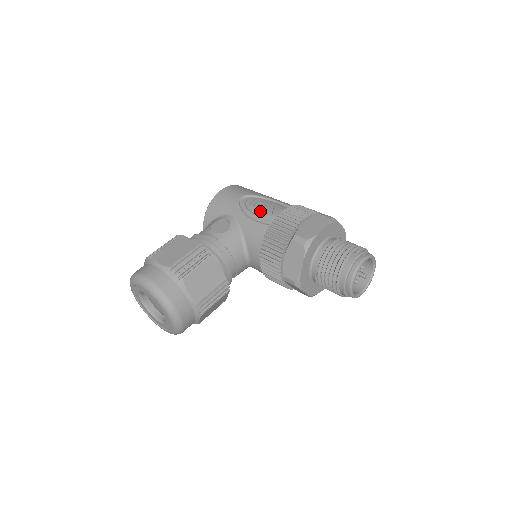
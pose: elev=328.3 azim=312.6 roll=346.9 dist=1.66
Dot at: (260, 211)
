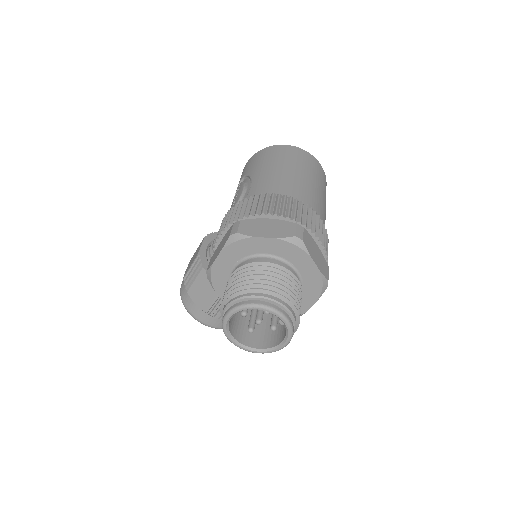
Dot at: occluded
